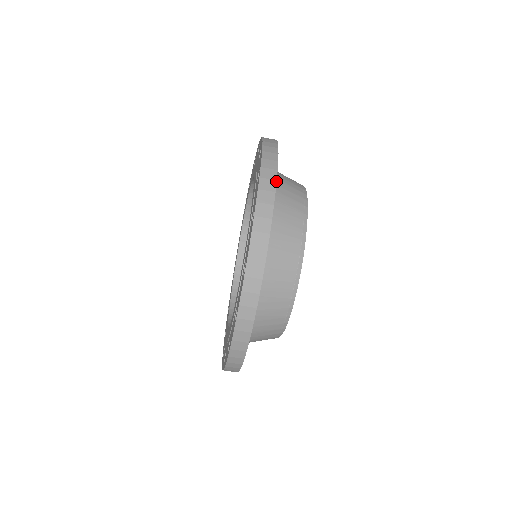
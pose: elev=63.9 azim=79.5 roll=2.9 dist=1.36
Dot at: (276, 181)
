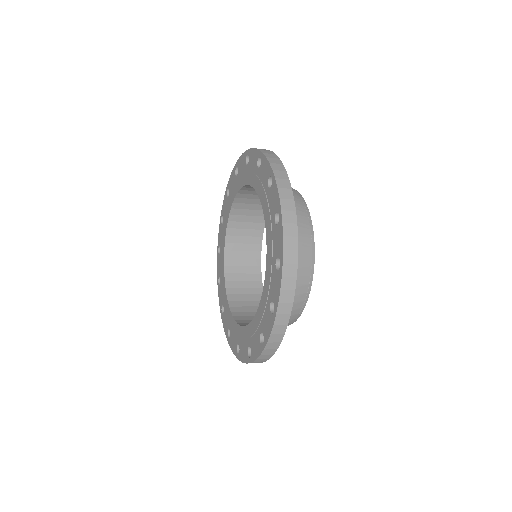
Dot at: occluded
